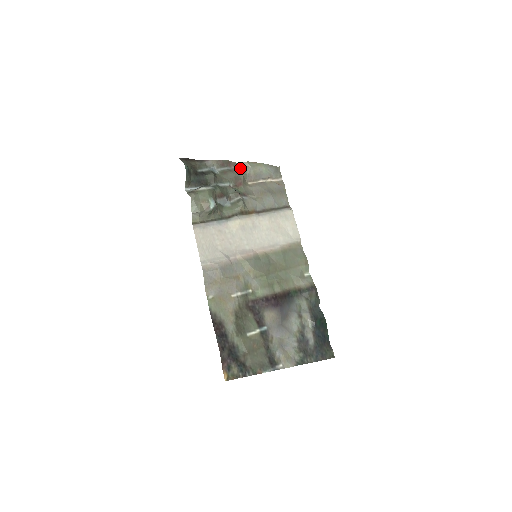
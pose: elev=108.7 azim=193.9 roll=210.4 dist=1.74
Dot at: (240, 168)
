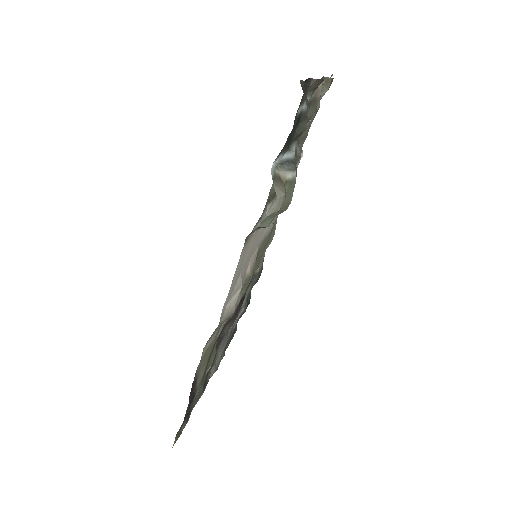
Dot at: (320, 91)
